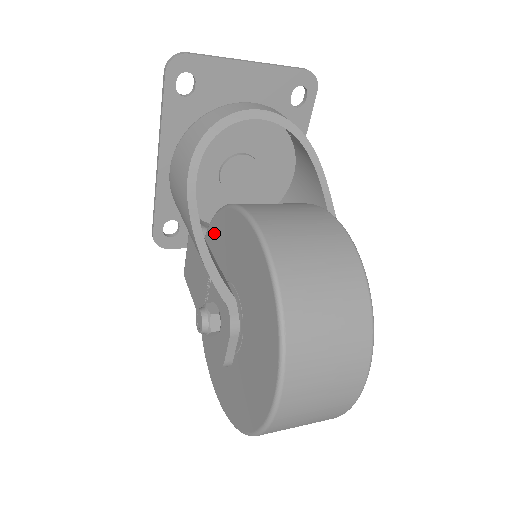
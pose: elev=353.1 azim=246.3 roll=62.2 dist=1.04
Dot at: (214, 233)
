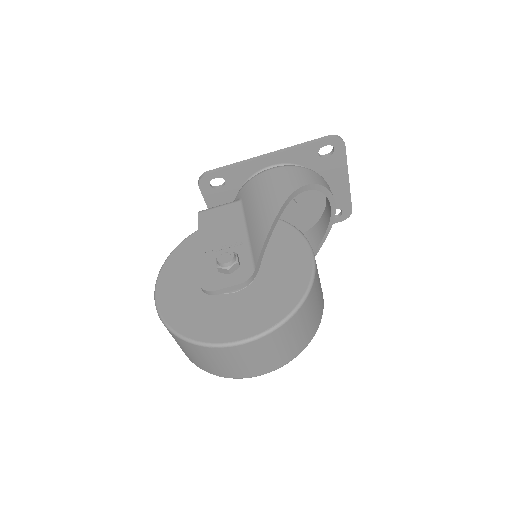
Dot at: occluded
